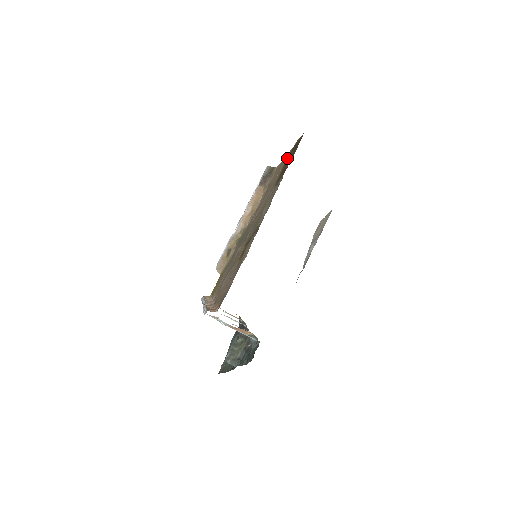
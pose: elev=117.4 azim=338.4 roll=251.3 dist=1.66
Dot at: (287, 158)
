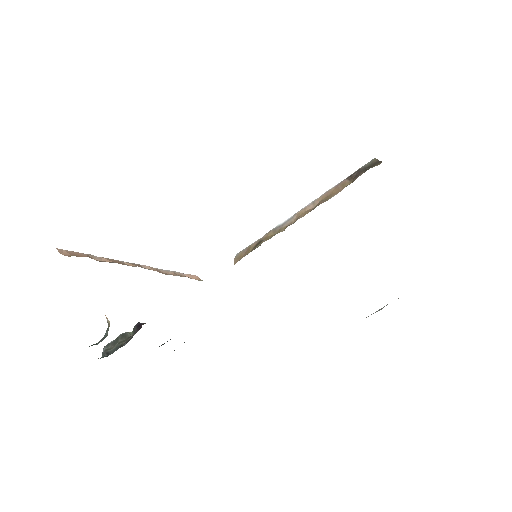
Dot at: occluded
